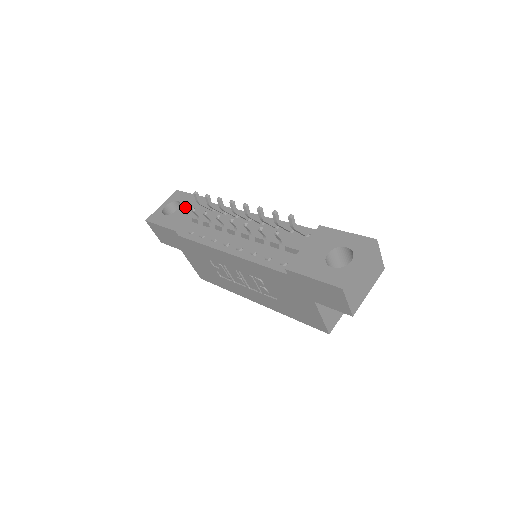
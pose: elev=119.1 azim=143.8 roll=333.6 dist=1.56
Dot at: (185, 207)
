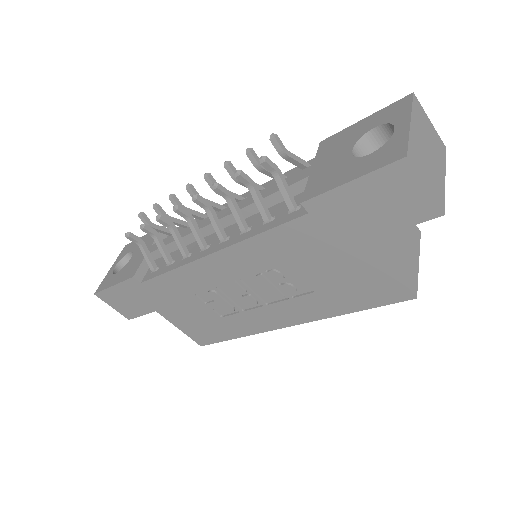
Dot at: (132, 234)
